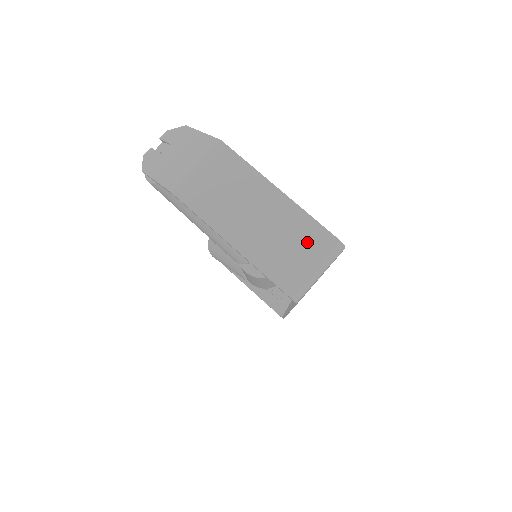
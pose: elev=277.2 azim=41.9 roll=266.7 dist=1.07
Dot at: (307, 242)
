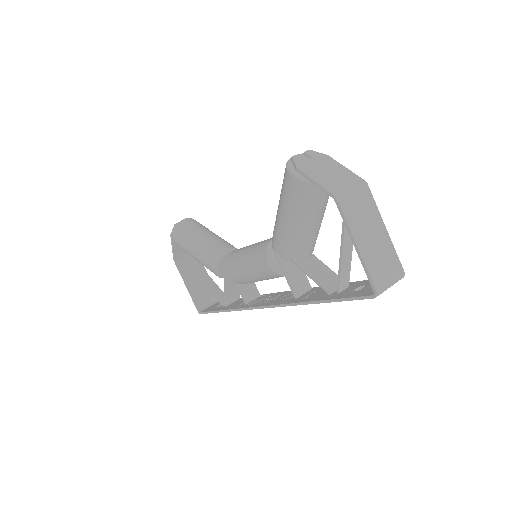
Dot at: (391, 265)
